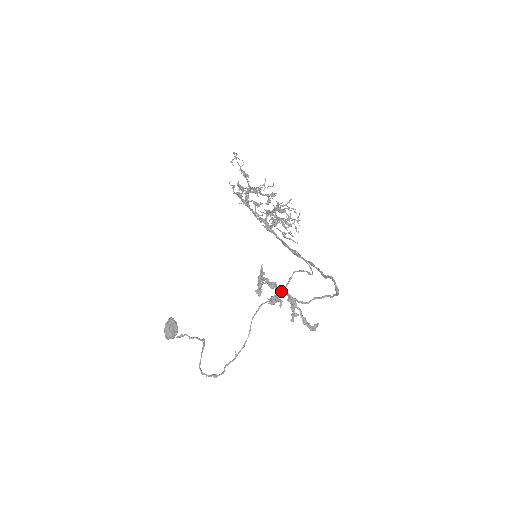
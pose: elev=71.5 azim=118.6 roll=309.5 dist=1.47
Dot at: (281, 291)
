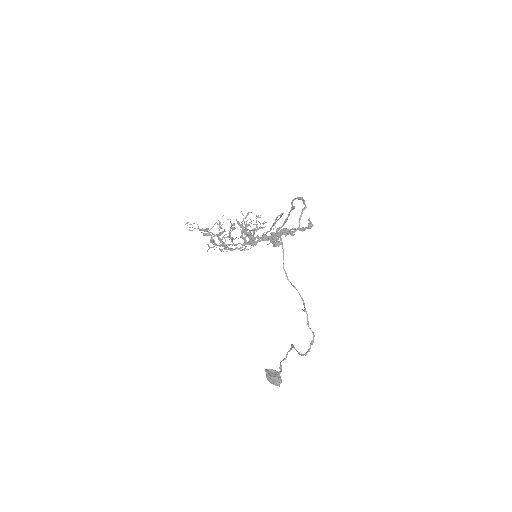
Dot at: (275, 237)
